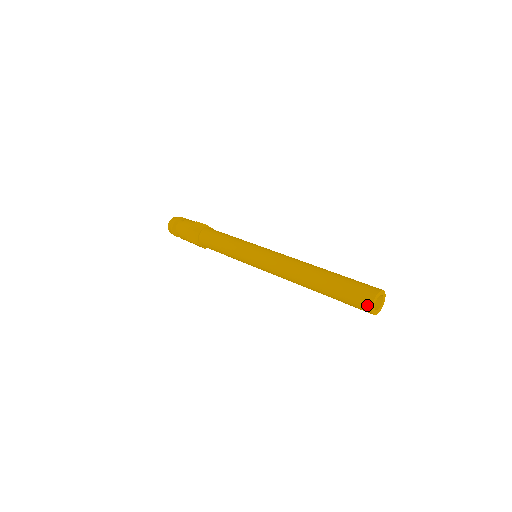
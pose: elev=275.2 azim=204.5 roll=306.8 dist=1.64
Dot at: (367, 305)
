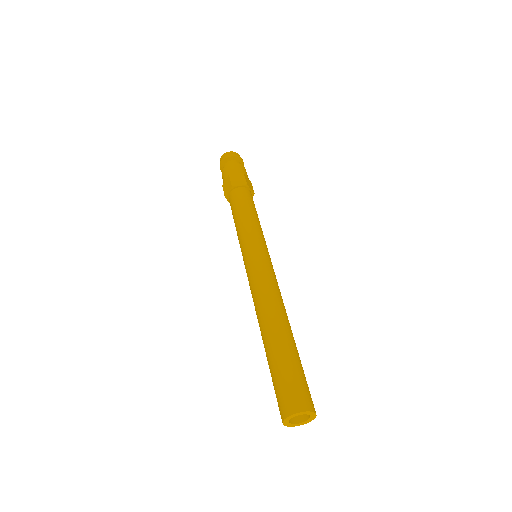
Dot at: (283, 412)
